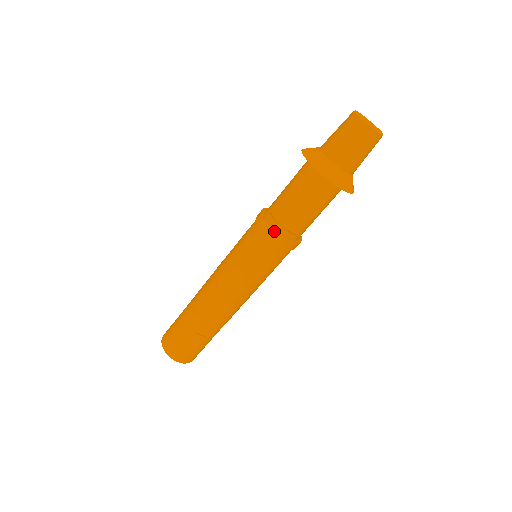
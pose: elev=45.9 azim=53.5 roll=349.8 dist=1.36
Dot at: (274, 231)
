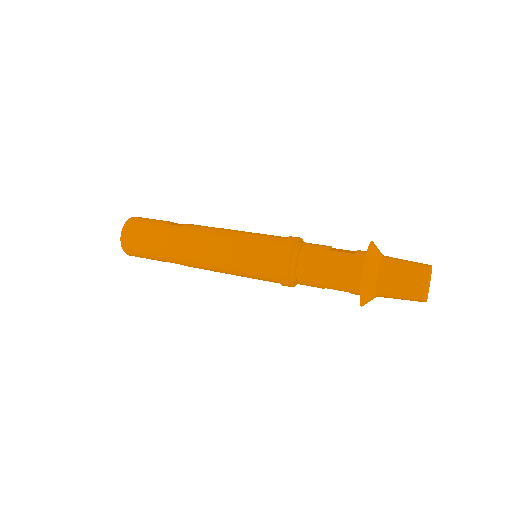
Dot at: (289, 285)
